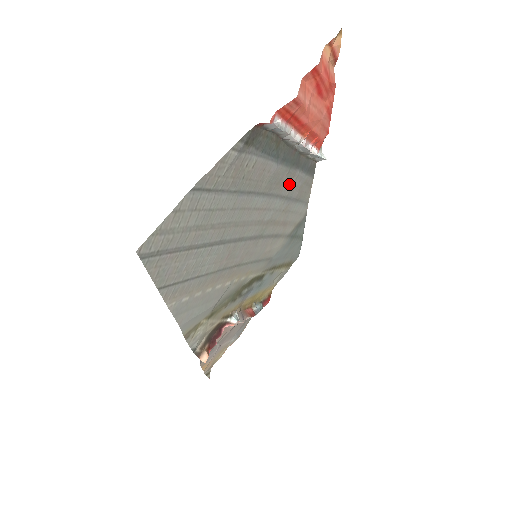
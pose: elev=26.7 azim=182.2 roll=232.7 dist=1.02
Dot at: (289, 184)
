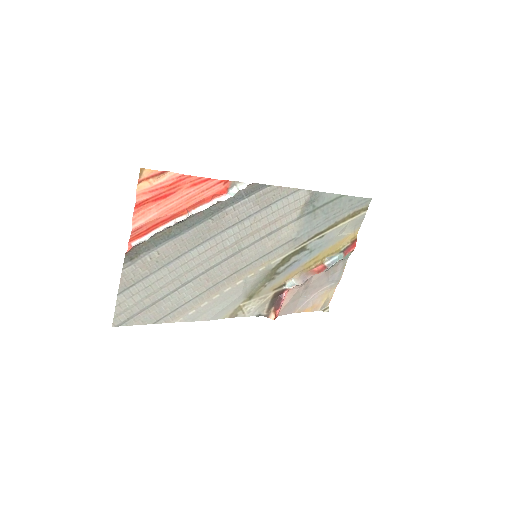
Dot at: (229, 218)
